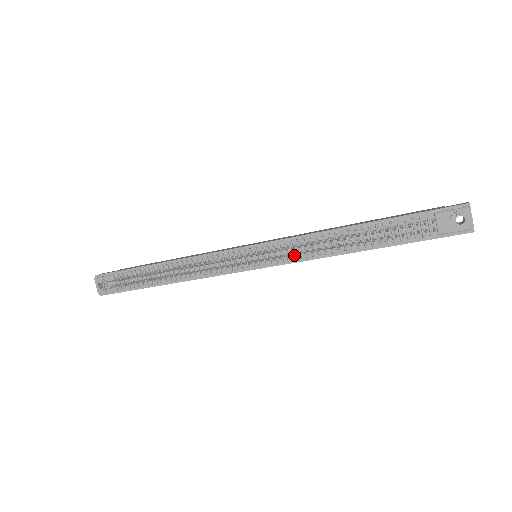
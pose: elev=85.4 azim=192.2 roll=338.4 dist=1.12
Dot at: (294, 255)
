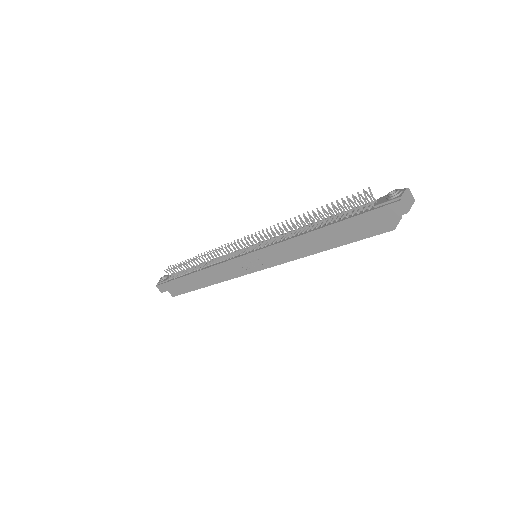
Dot at: (275, 240)
